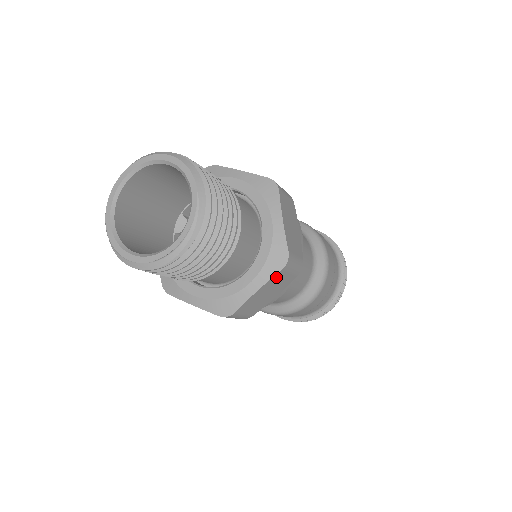
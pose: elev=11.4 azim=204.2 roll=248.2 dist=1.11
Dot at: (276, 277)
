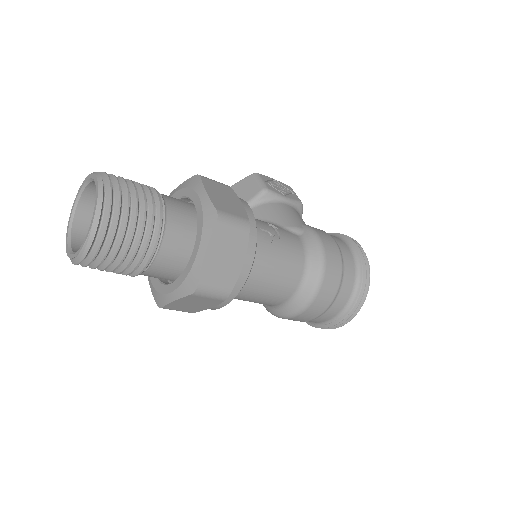
Dot at: (190, 297)
